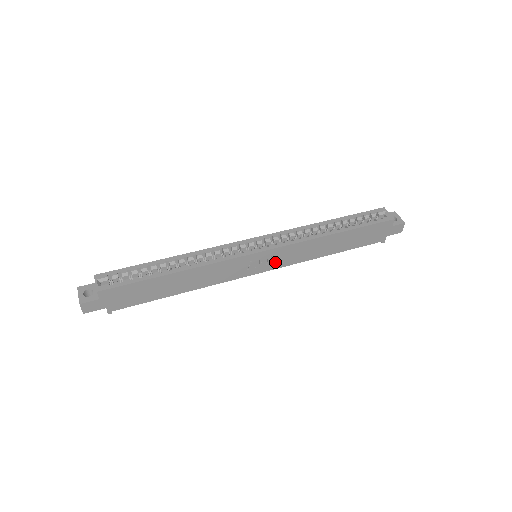
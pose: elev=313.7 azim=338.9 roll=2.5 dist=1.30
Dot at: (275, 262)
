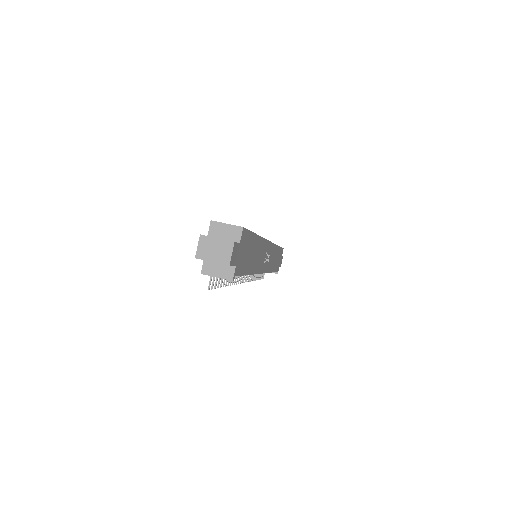
Dot at: (268, 263)
